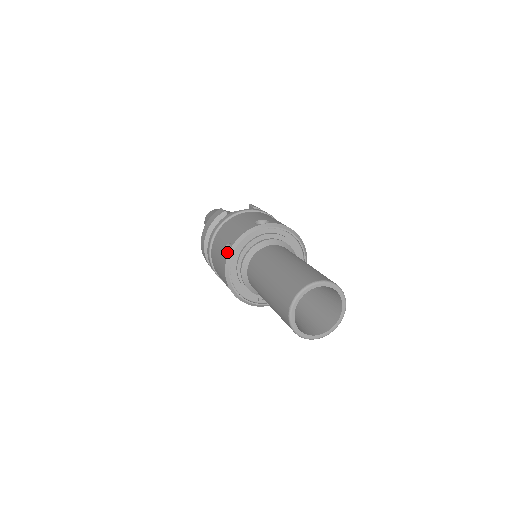
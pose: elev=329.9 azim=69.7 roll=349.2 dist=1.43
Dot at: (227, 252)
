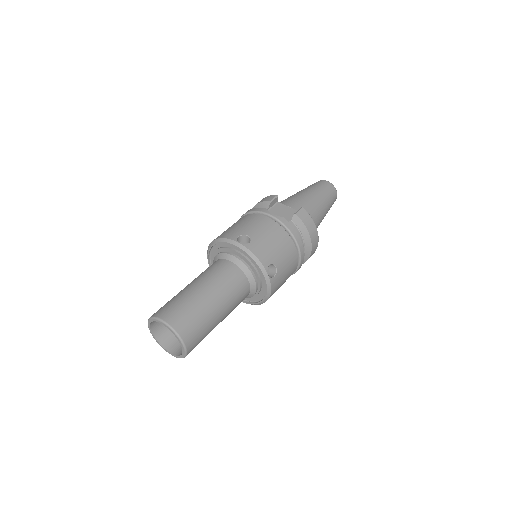
Dot at: occluded
